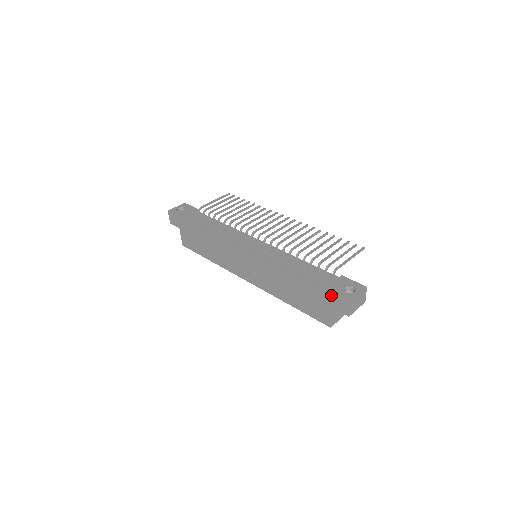
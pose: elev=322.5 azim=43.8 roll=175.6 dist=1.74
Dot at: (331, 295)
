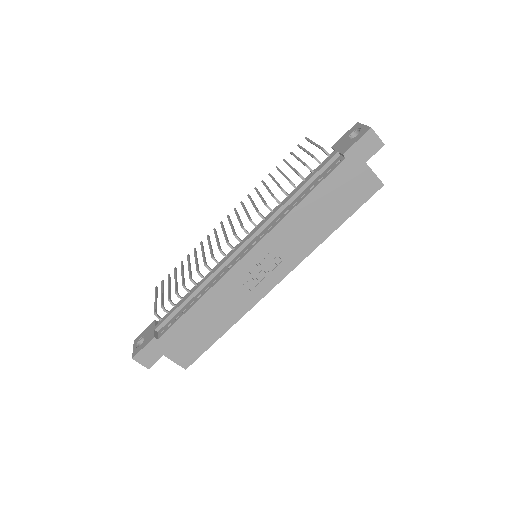
Dot at: (353, 151)
